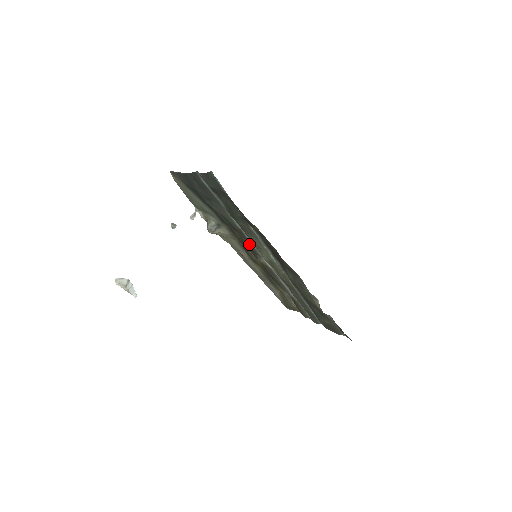
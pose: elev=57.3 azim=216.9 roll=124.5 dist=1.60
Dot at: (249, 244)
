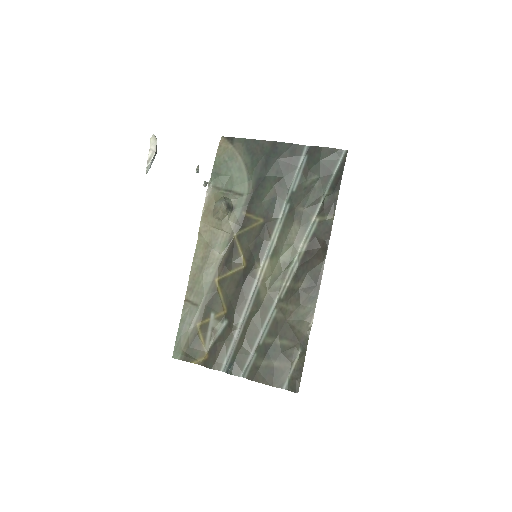
Dot at: (266, 239)
